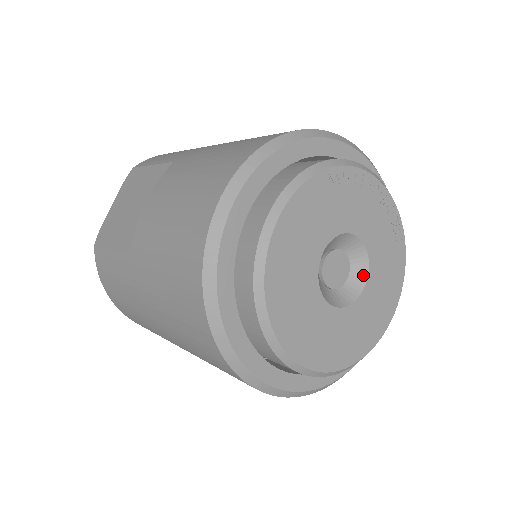
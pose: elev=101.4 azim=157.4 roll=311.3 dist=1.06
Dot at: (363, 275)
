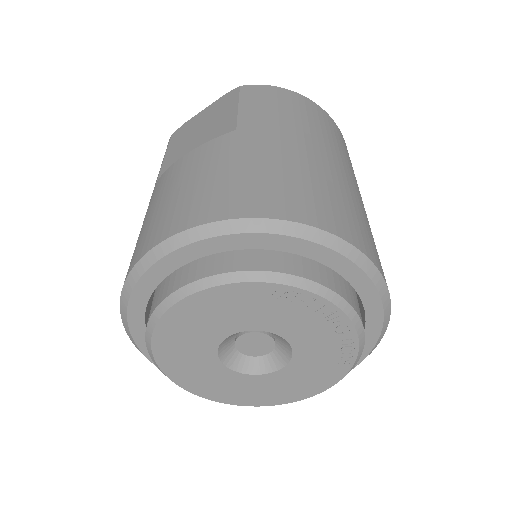
Dot at: (280, 364)
